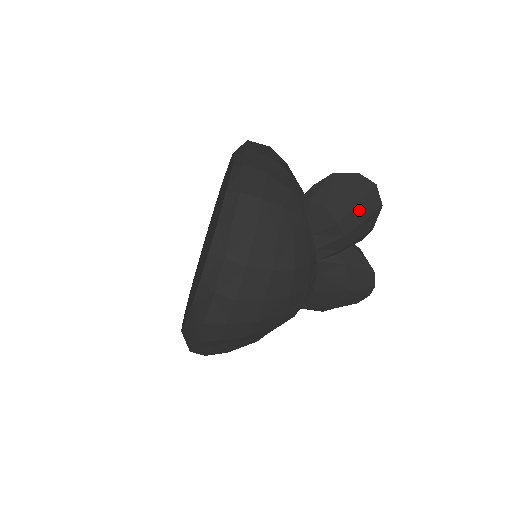
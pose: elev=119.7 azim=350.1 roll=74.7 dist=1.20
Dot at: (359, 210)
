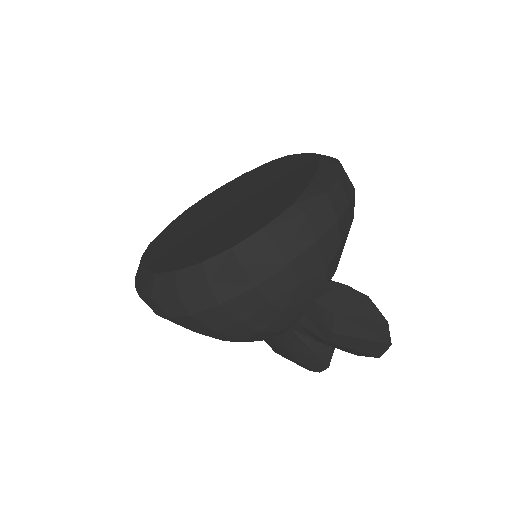
Dot at: (358, 342)
